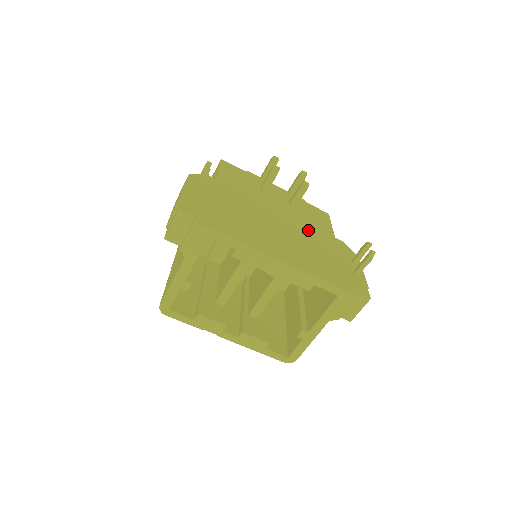
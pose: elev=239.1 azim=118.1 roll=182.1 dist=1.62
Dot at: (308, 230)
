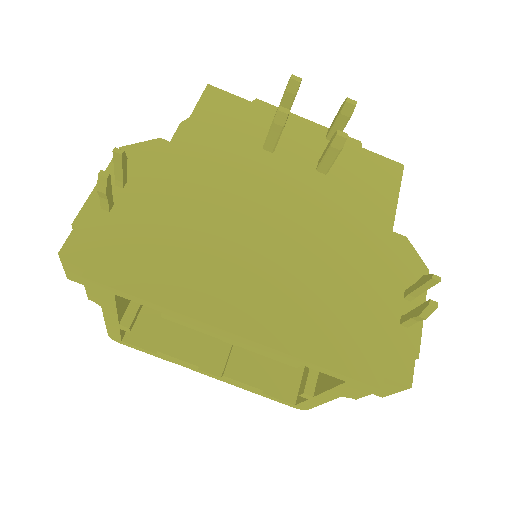
Dot at: (335, 227)
